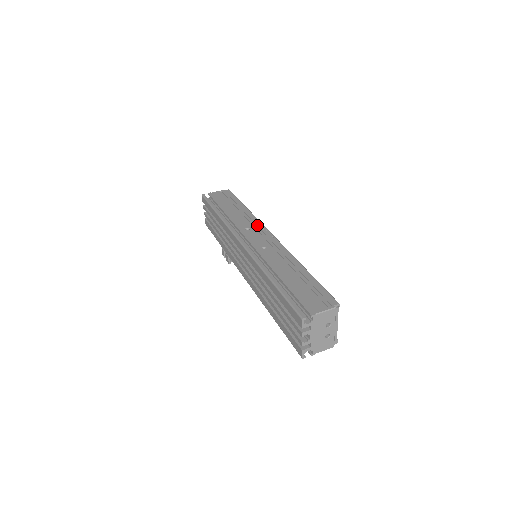
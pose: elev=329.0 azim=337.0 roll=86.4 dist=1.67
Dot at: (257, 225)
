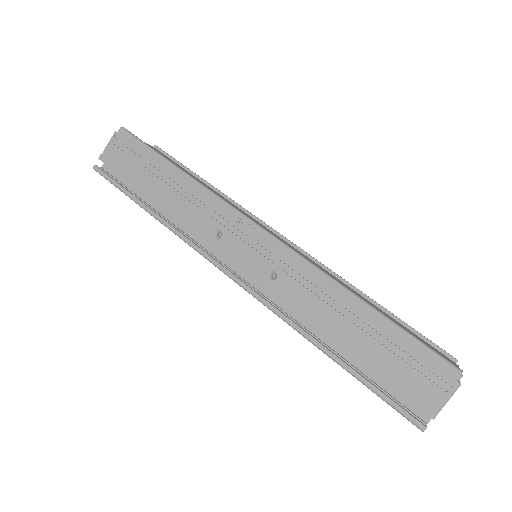
Dot at: (226, 216)
